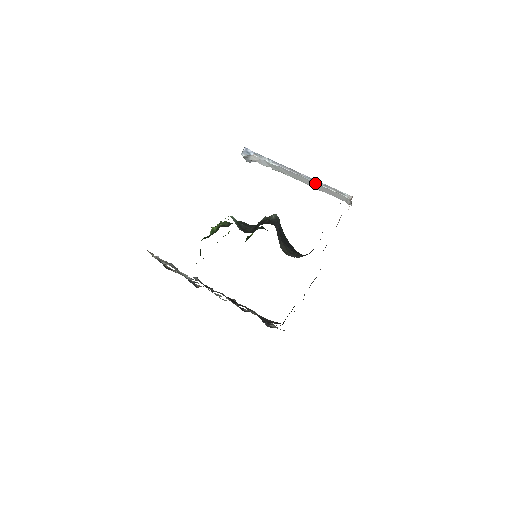
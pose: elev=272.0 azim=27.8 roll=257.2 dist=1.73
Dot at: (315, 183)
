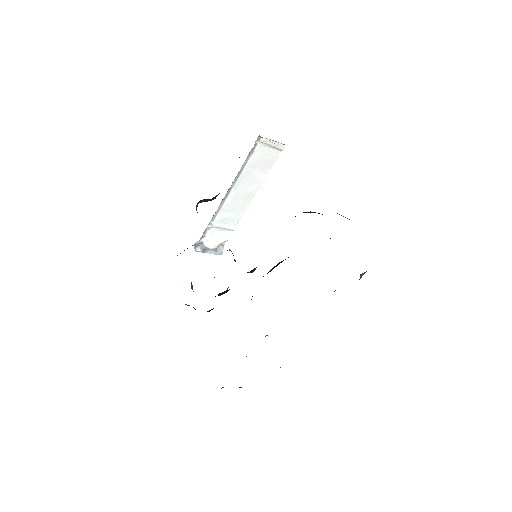
Dot at: (242, 178)
